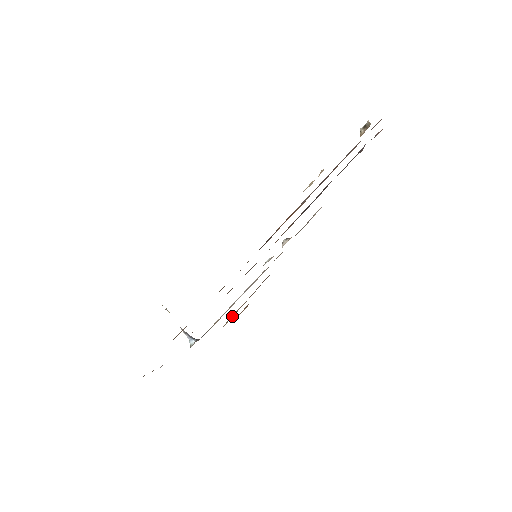
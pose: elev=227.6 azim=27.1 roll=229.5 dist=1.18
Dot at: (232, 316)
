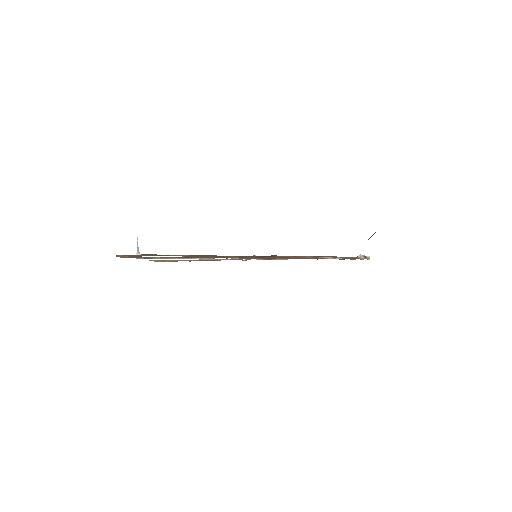
Dot at: (164, 260)
